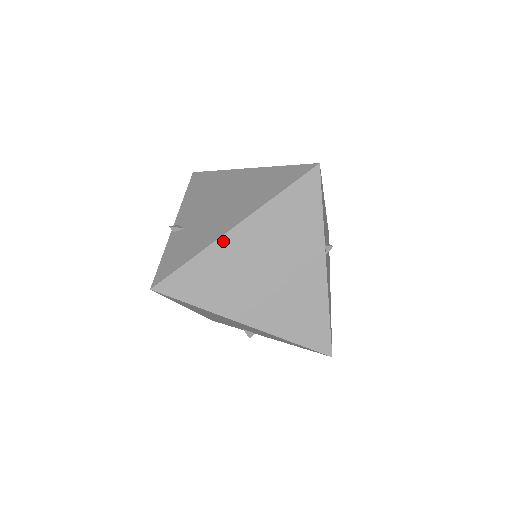
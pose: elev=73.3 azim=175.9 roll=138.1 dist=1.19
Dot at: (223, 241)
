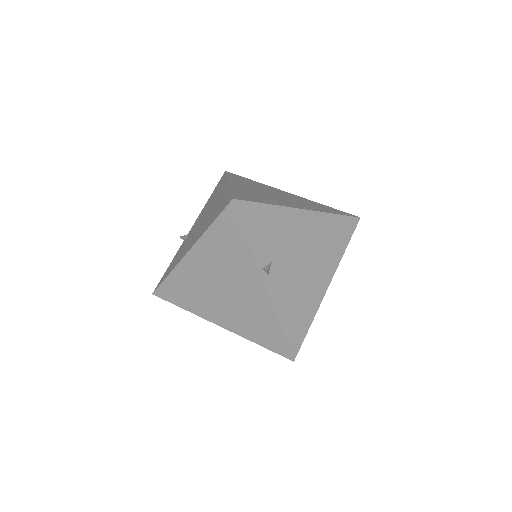
Dot at: (183, 263)
